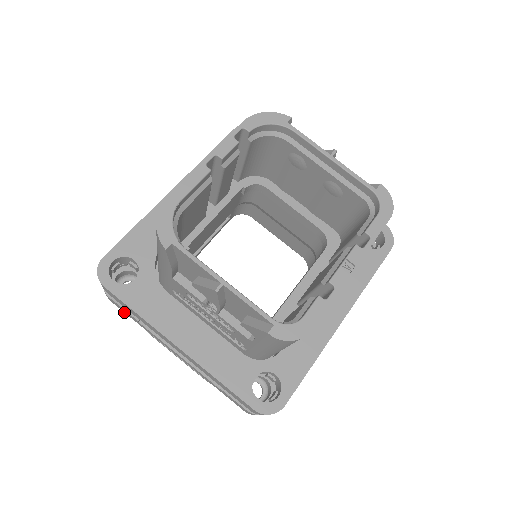
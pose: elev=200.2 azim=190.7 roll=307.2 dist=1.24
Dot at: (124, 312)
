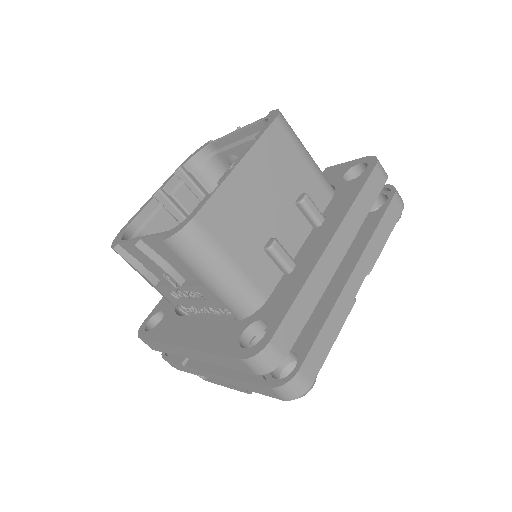
Dot at: (182, 370)
